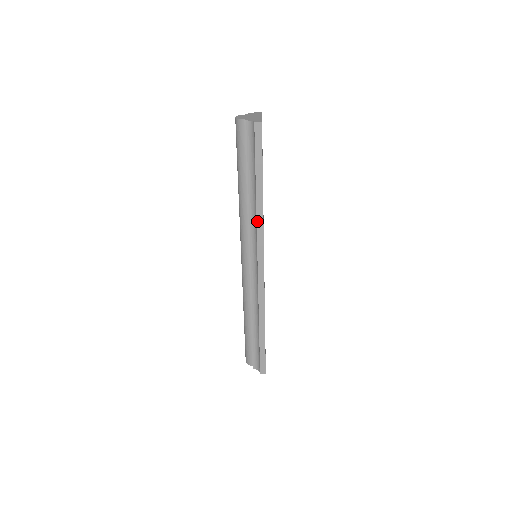
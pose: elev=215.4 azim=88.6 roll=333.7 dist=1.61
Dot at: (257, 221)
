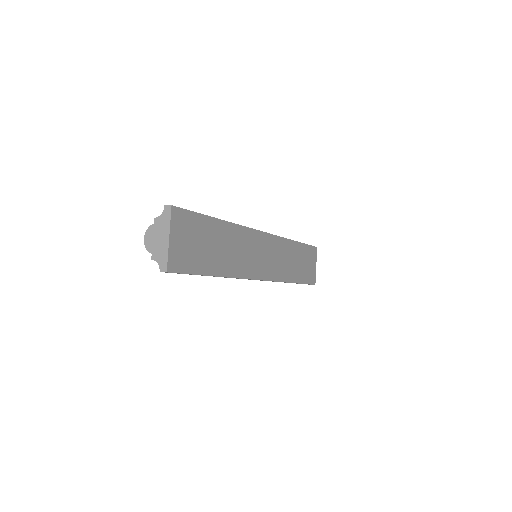
Dot at: occluded
